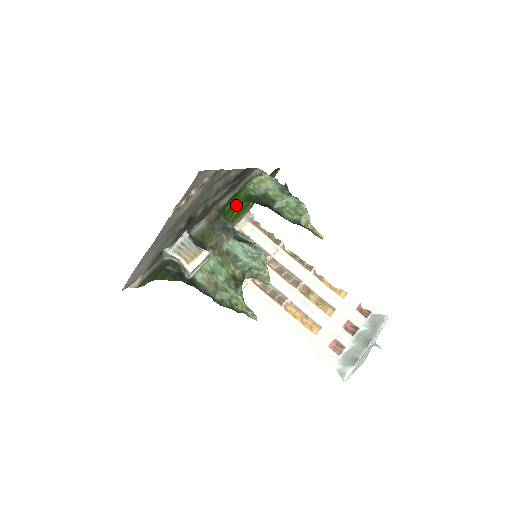
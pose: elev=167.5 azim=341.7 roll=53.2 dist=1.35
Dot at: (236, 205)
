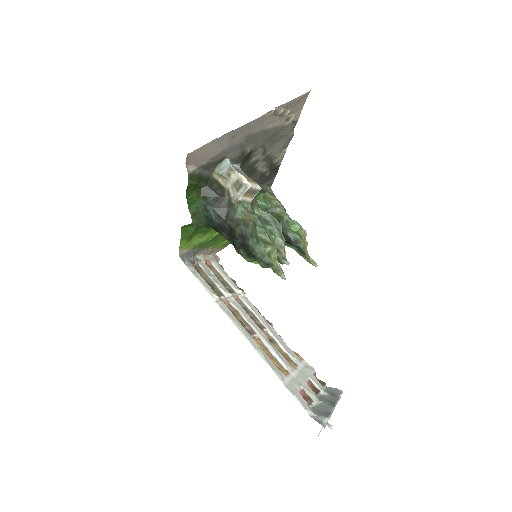
Dot at: occluded
